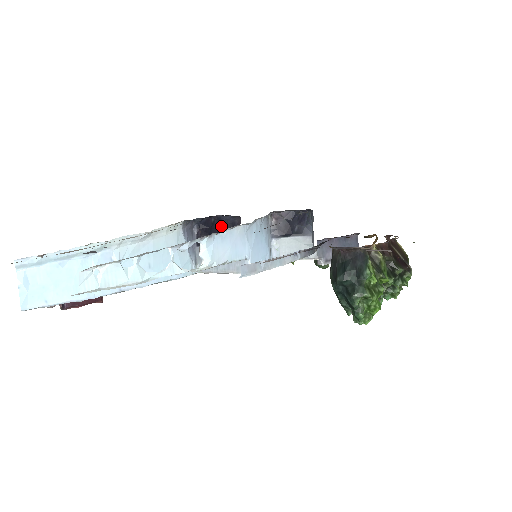
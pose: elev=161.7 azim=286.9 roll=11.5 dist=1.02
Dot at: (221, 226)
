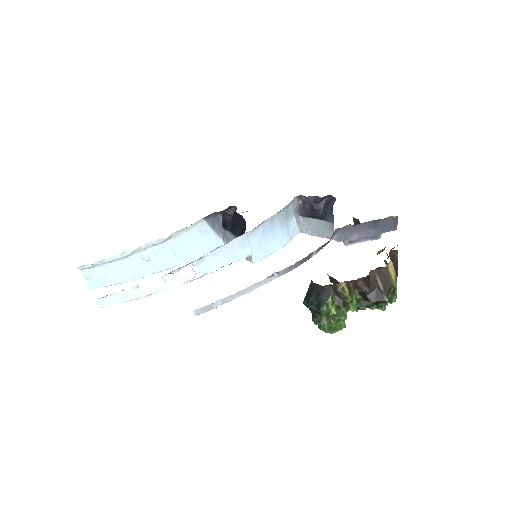
Dot at: (238, 218)
